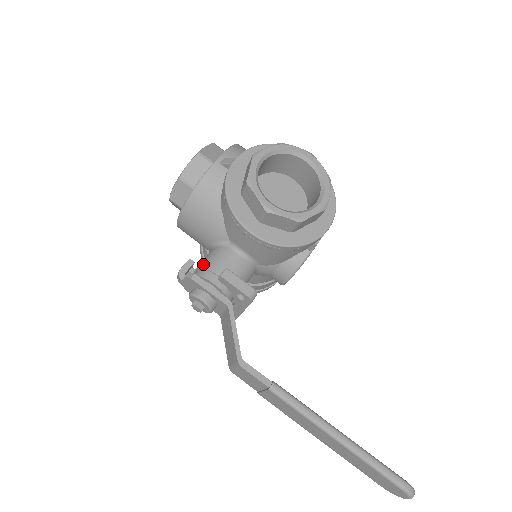
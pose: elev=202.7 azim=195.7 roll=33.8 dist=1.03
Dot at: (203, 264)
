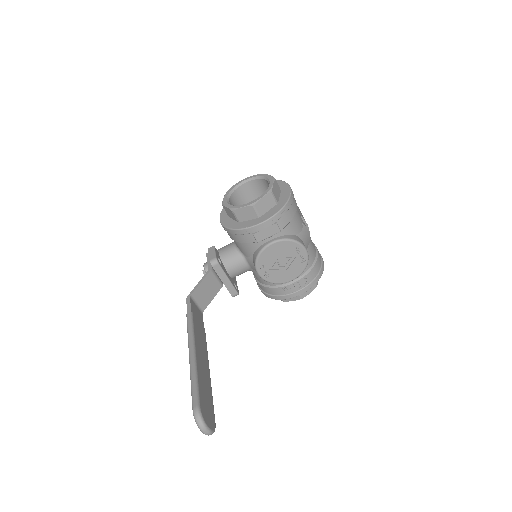
Dot at: occluded
